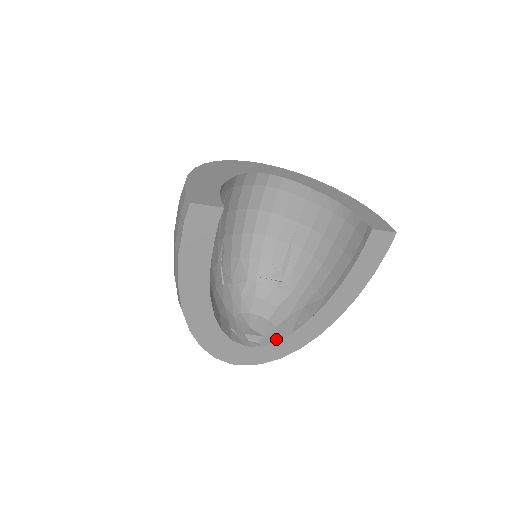
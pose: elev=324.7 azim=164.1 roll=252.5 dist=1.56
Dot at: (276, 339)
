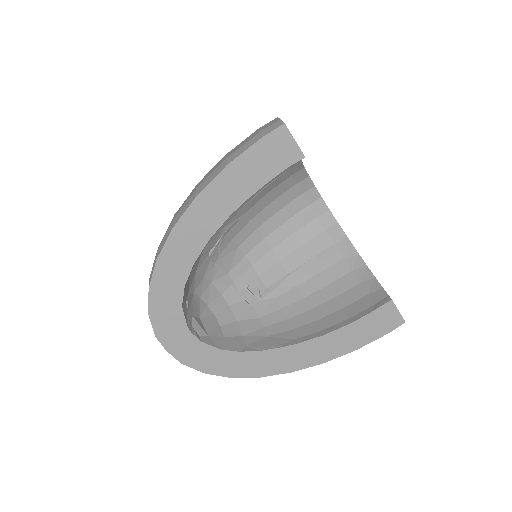
Dot at: (219, 346)
